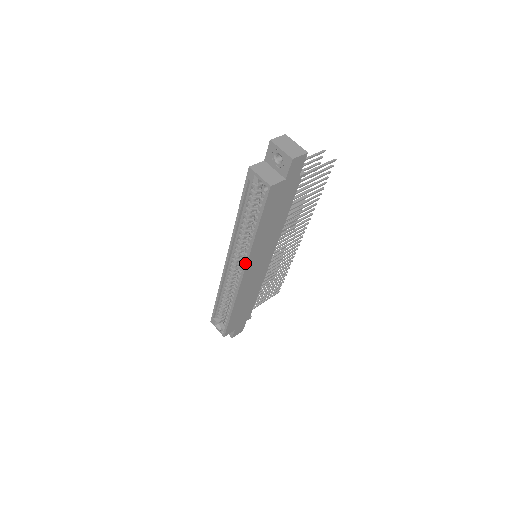
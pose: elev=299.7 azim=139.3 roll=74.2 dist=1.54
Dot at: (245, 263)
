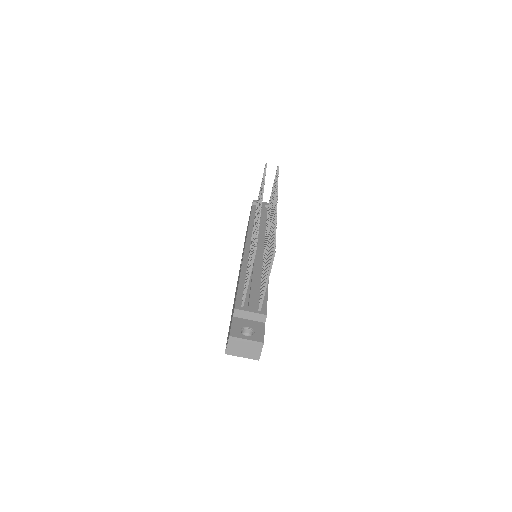
Dot at: occluded
